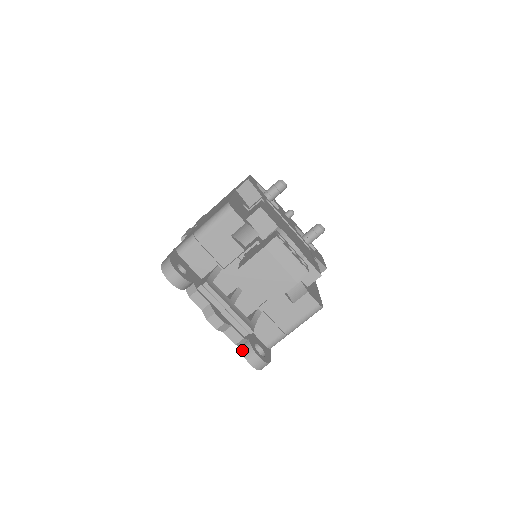
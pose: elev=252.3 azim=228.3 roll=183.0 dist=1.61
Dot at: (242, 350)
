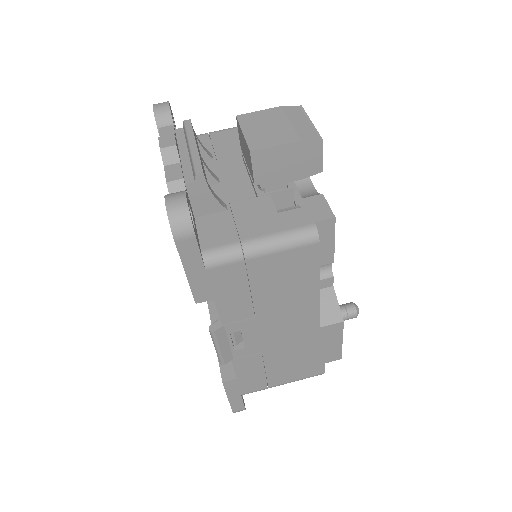
Dot at: occluded
